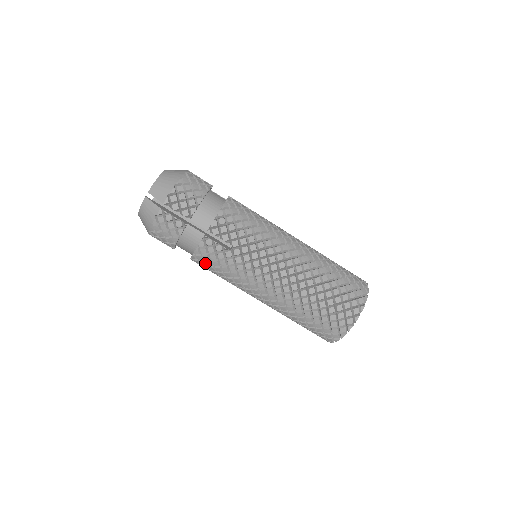
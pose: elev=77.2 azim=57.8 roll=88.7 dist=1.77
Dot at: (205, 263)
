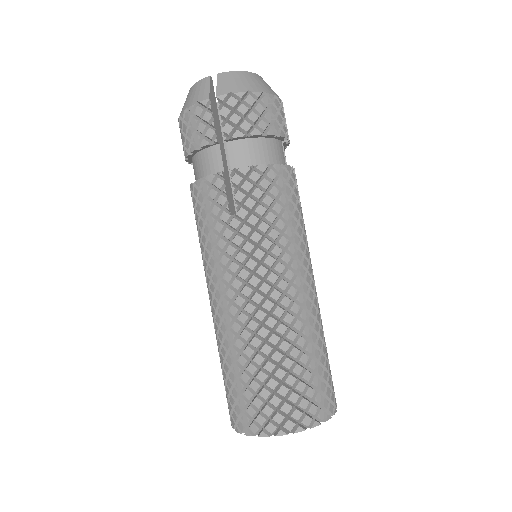
Dot at: (197, 204)
